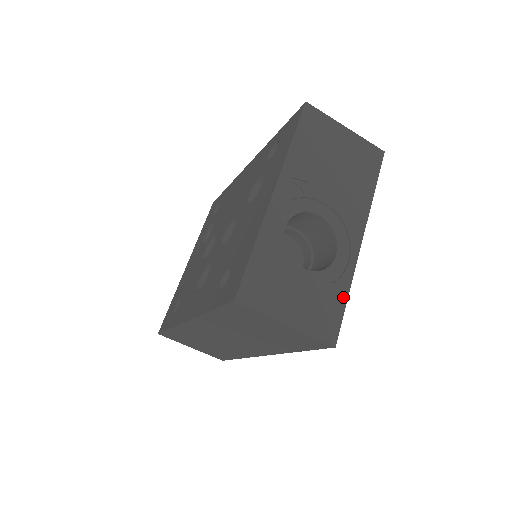
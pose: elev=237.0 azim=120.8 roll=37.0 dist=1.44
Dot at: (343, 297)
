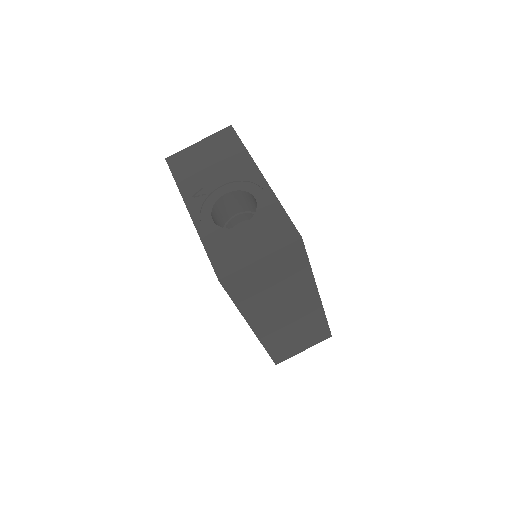
Dot at: (280, 211)
